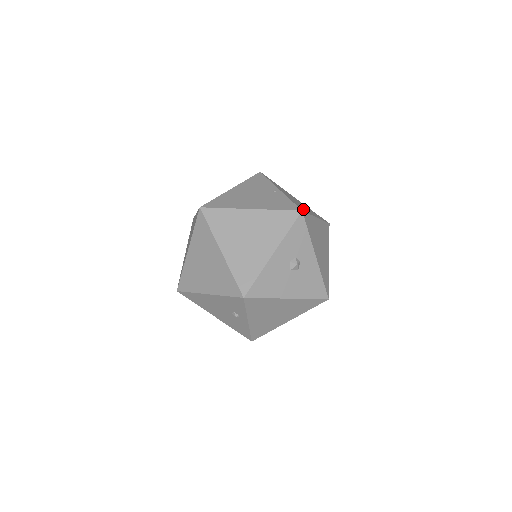
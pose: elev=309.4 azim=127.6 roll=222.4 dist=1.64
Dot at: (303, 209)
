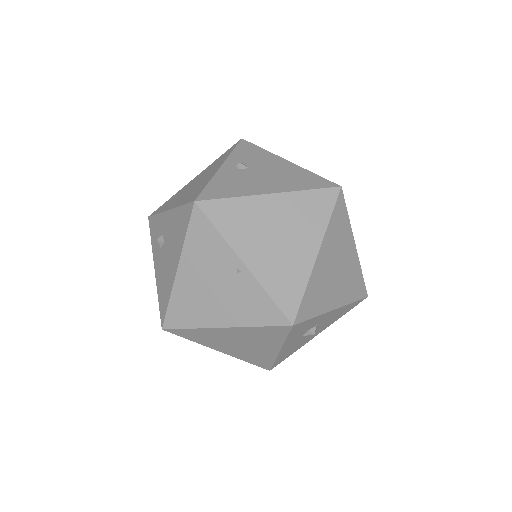
Dot at: (292, 292)
